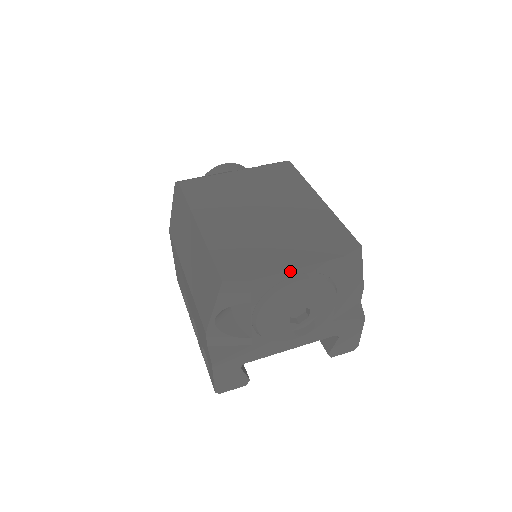
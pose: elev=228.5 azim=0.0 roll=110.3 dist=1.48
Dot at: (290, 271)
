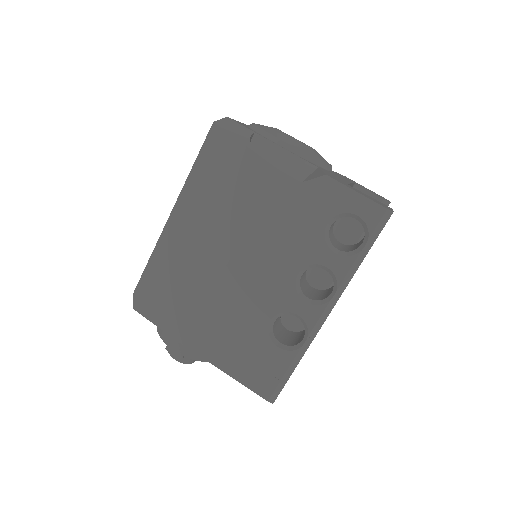
Dot at: occluded
